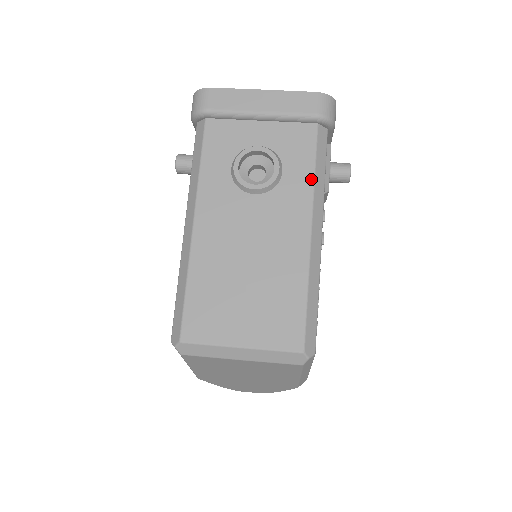
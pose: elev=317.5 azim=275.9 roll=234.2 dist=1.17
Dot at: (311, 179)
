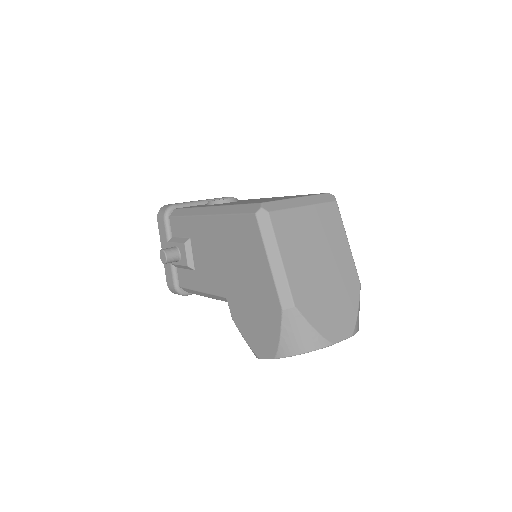
Dot at: occluded
